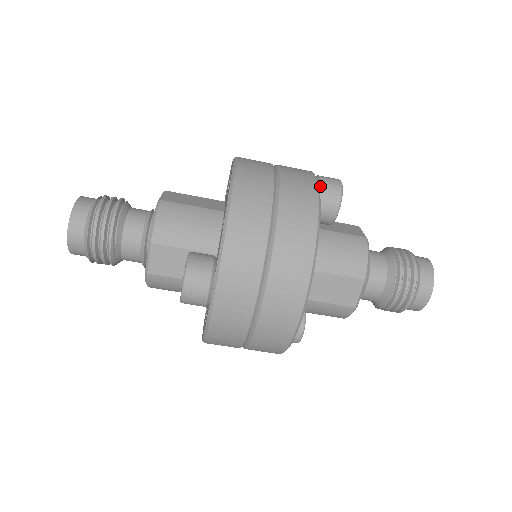
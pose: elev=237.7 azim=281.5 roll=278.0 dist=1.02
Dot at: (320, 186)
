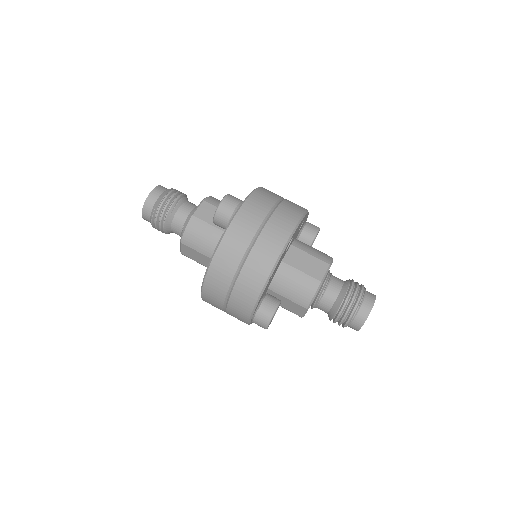
Dot at: (307, 222)
